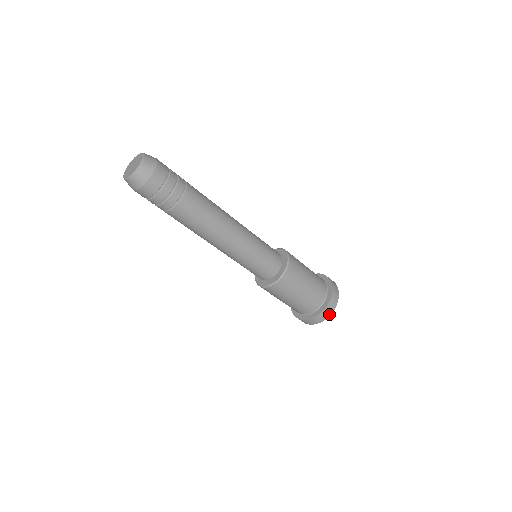
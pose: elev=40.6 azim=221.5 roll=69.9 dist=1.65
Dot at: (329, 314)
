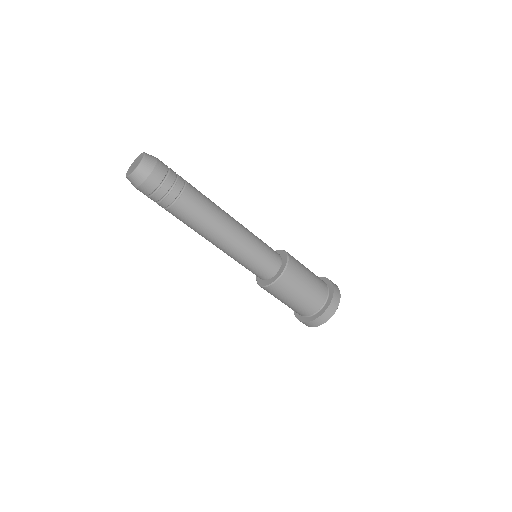
Dot at: (324, 322)
